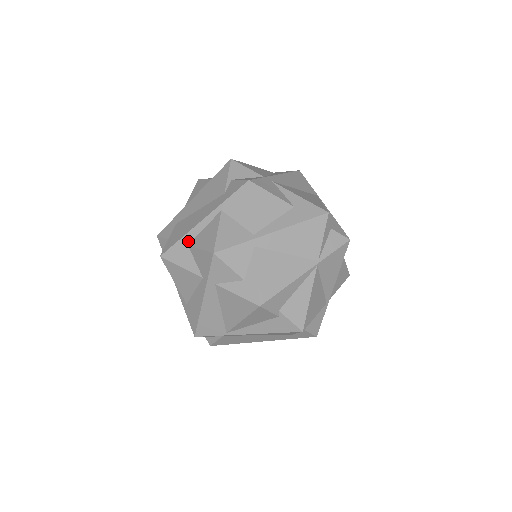
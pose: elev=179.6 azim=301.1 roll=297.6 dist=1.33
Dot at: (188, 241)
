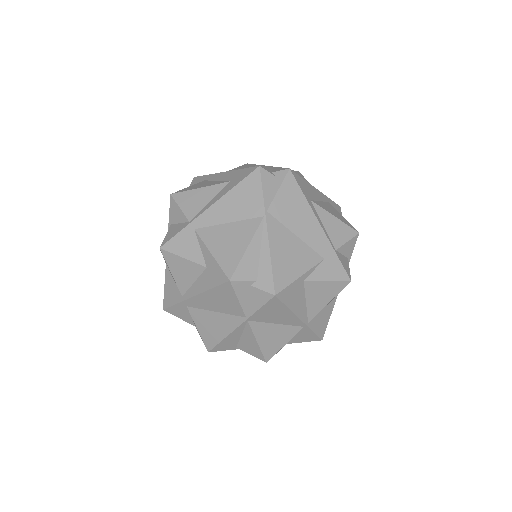
Dot at: occluded
